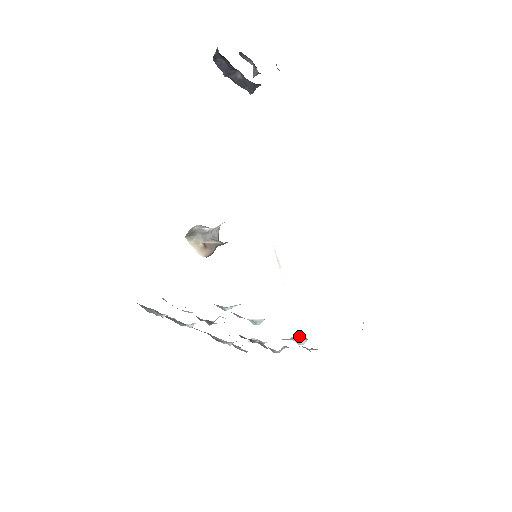
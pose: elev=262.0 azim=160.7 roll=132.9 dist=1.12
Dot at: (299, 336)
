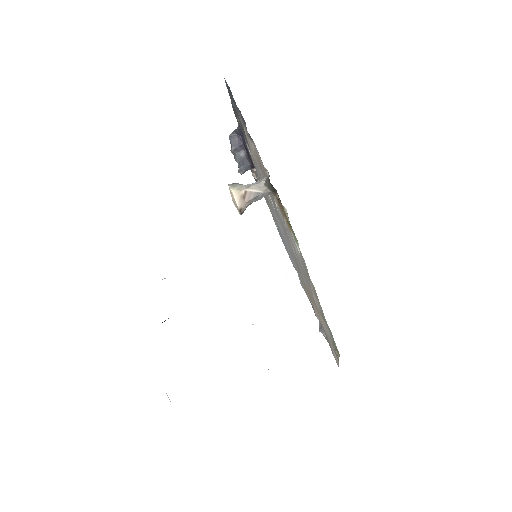
Dot at: occluded
